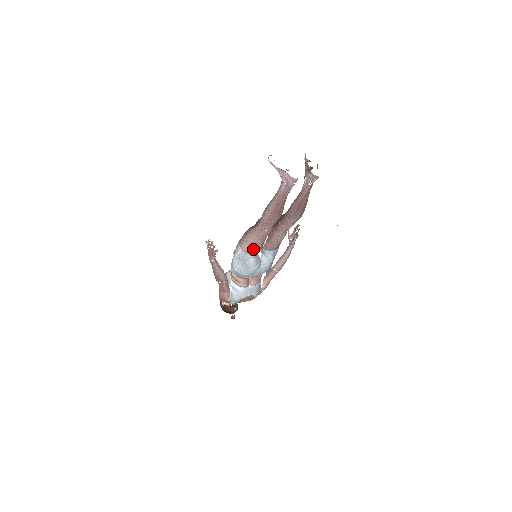
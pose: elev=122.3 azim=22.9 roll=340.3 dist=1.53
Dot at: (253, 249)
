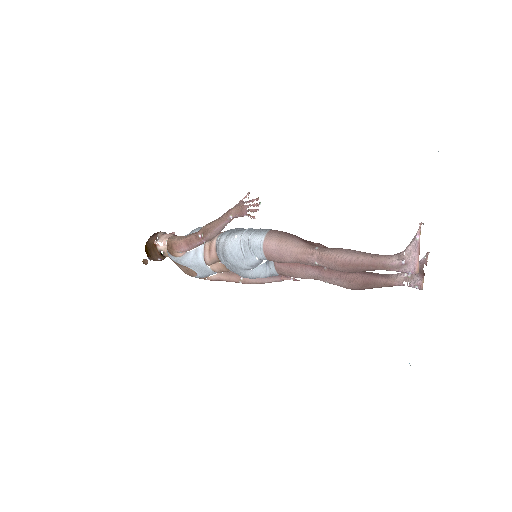
Dot at: (275, 255)
